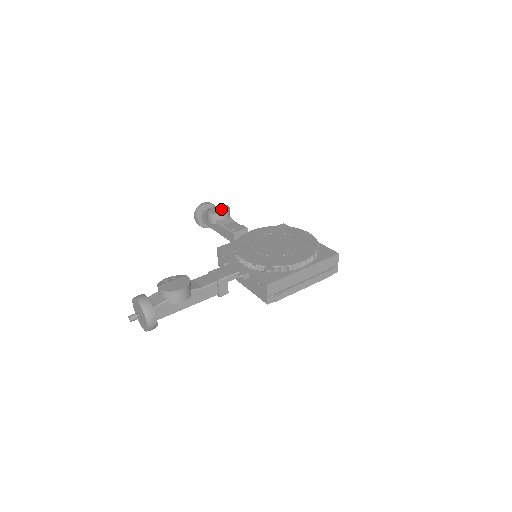
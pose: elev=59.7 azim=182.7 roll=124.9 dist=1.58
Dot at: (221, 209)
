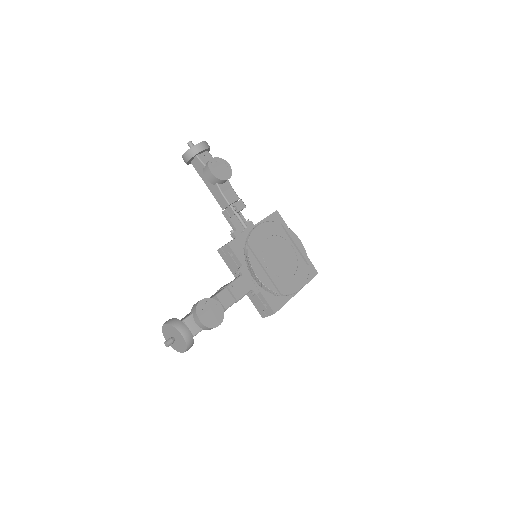
Dot at: (224, 170)
